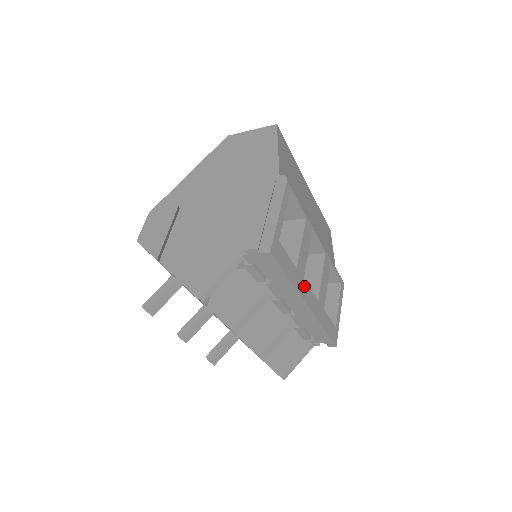
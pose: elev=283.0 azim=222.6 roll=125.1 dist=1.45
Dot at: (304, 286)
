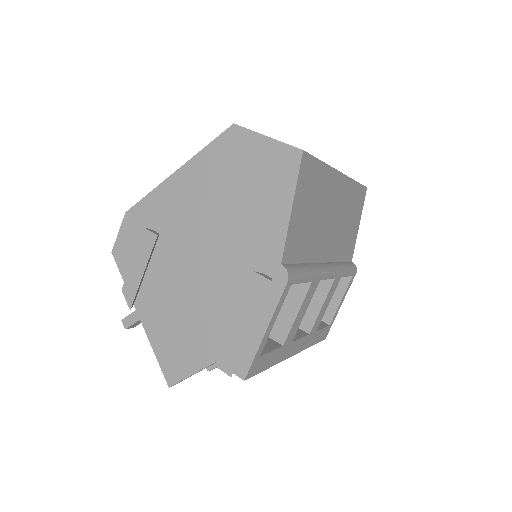
Dot at: (291, 347)
